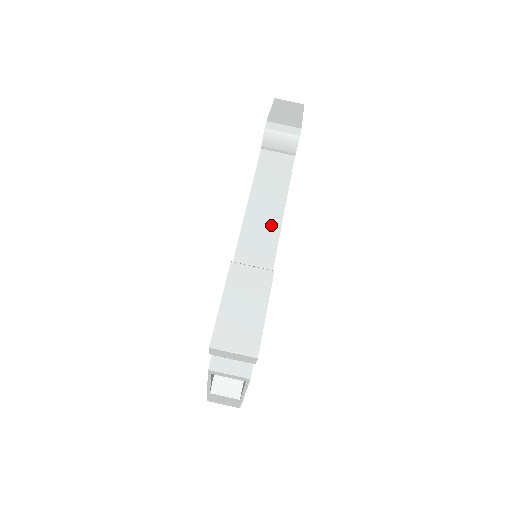
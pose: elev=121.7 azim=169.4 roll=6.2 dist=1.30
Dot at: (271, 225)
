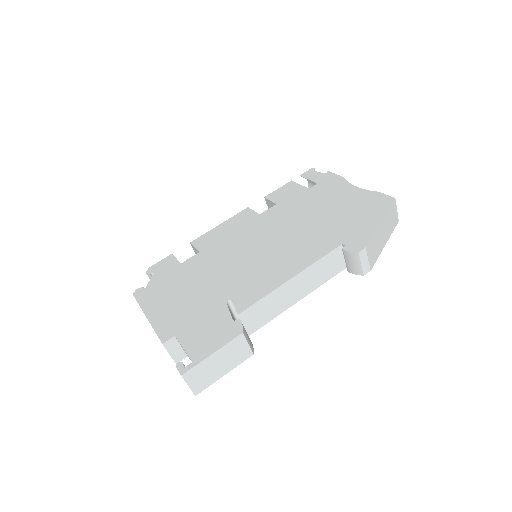
Dot at: (284, 304)
